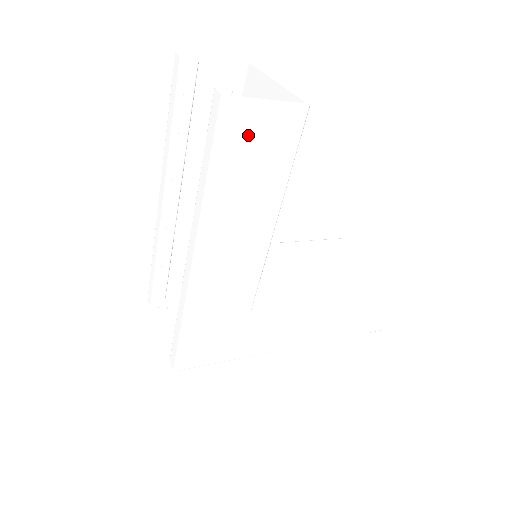
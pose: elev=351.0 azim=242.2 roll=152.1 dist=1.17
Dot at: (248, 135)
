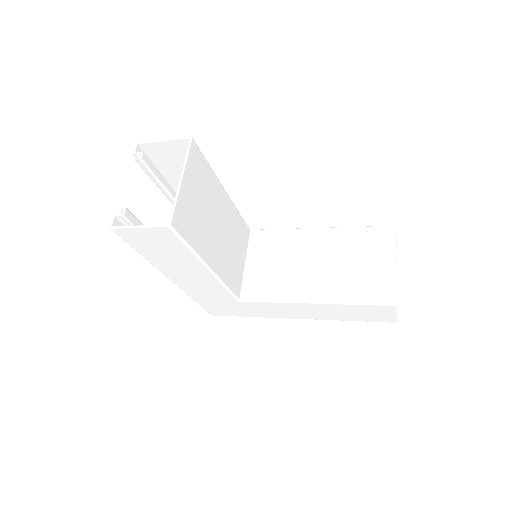
Dot at: (143, 240)
